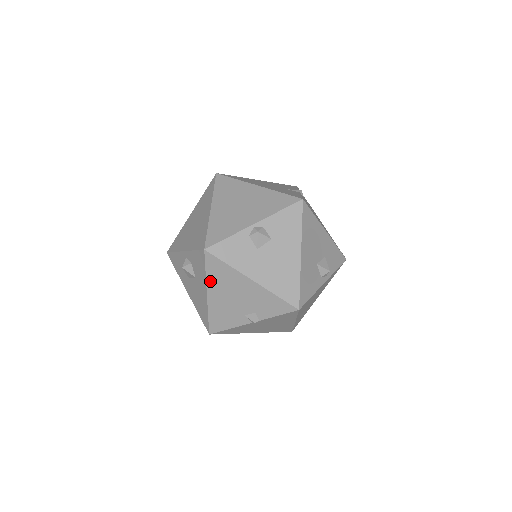
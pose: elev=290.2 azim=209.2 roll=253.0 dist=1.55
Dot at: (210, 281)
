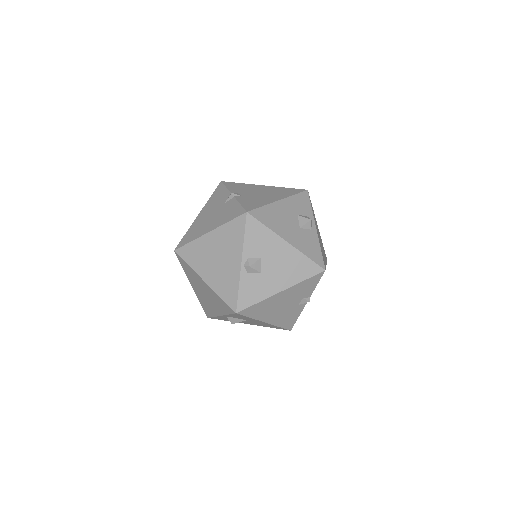
Dot at: (259, 317)
